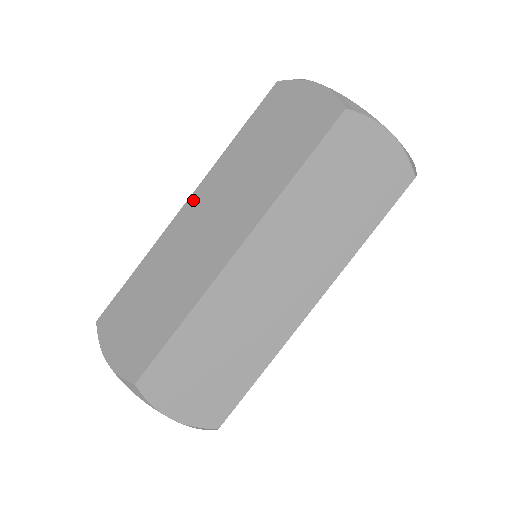
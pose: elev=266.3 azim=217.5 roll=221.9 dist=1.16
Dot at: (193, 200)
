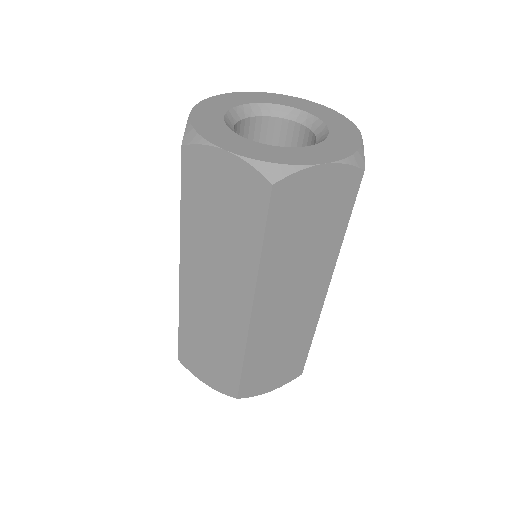
Dot at: (184, 271)
